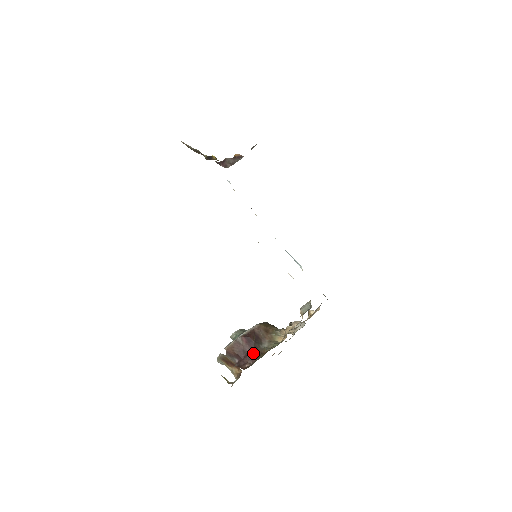
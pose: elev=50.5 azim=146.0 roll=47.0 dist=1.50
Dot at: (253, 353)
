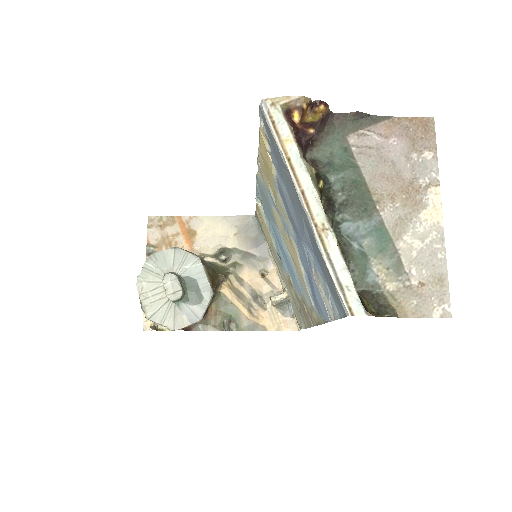
Dot at: occluded
